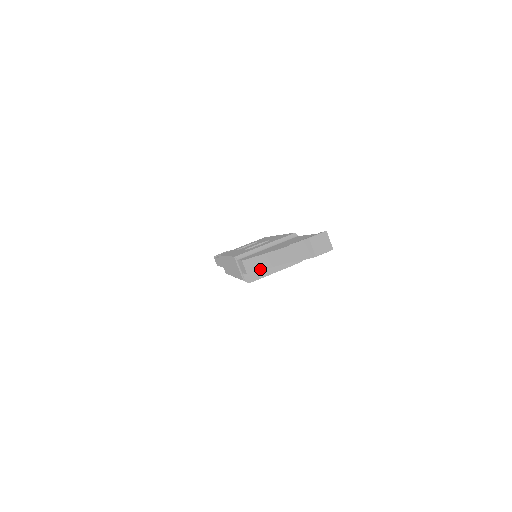
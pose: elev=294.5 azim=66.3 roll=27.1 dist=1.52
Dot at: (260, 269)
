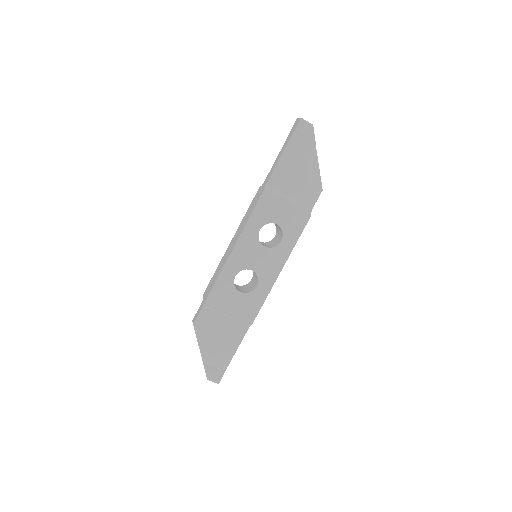
Dot at: occluded
